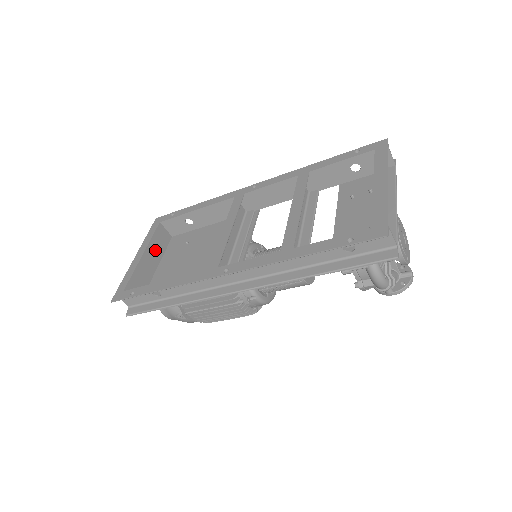
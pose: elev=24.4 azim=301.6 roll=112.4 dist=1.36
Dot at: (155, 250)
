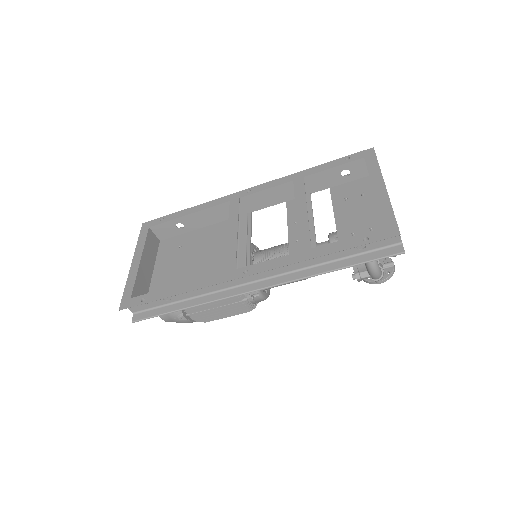
Dot at: (149, 255)
